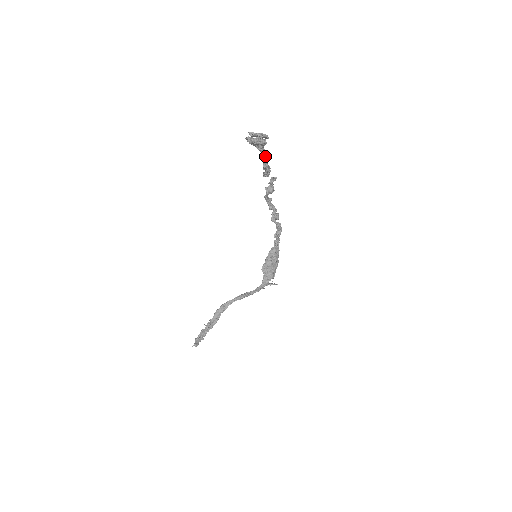
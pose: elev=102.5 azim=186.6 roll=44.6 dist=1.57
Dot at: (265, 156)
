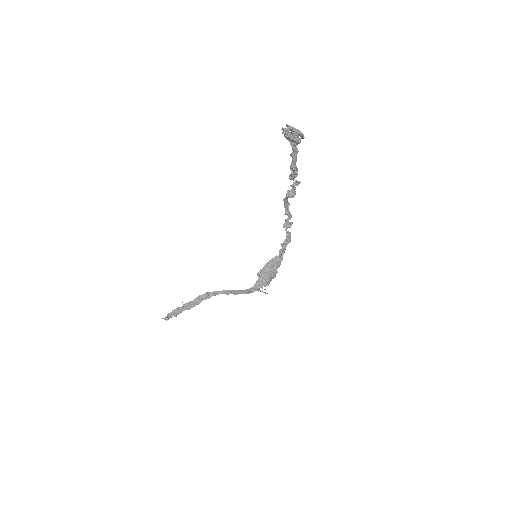
Dot at: (296, 156)
